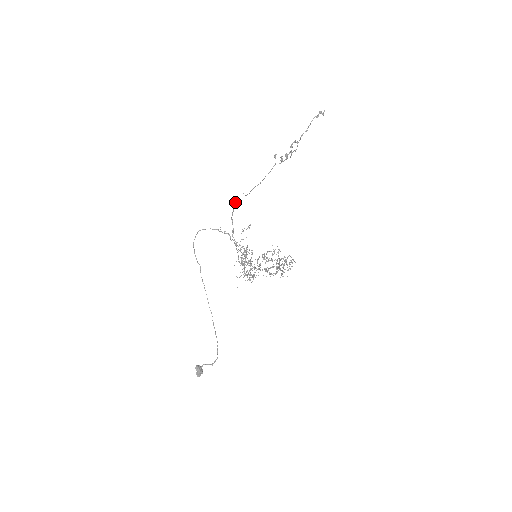
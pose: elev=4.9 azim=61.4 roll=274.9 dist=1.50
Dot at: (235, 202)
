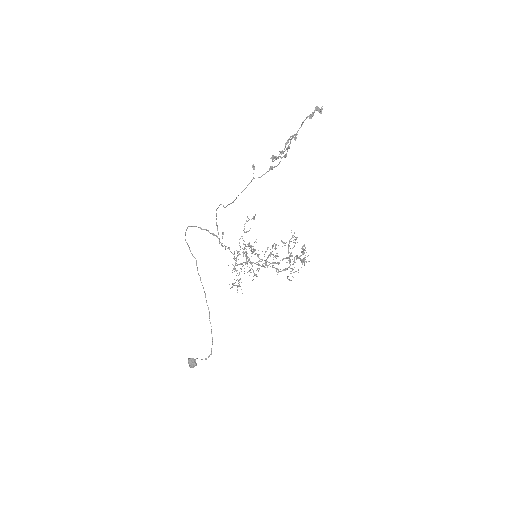
Dot at: (216, 209)
